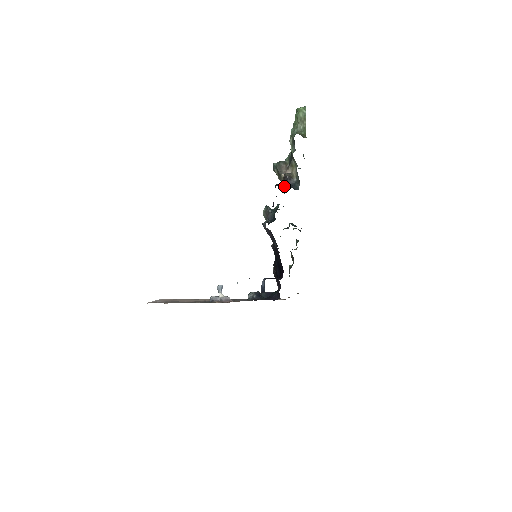
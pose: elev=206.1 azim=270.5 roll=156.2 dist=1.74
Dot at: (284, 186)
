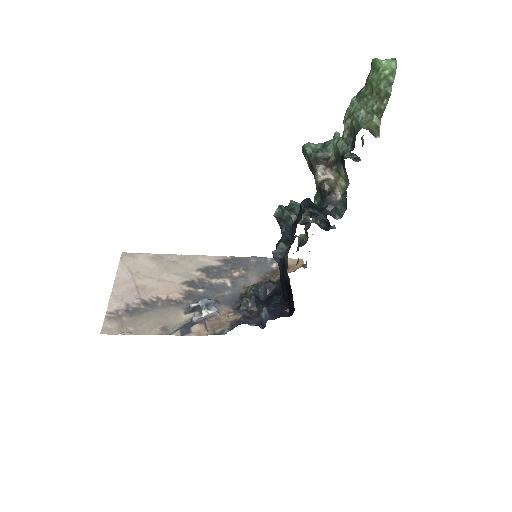
Dot at: (317, 192)
